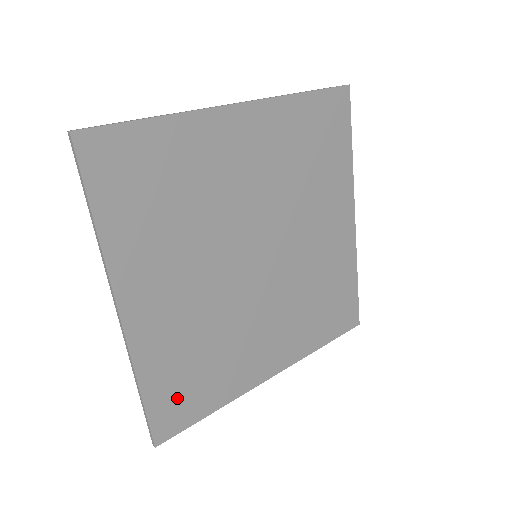
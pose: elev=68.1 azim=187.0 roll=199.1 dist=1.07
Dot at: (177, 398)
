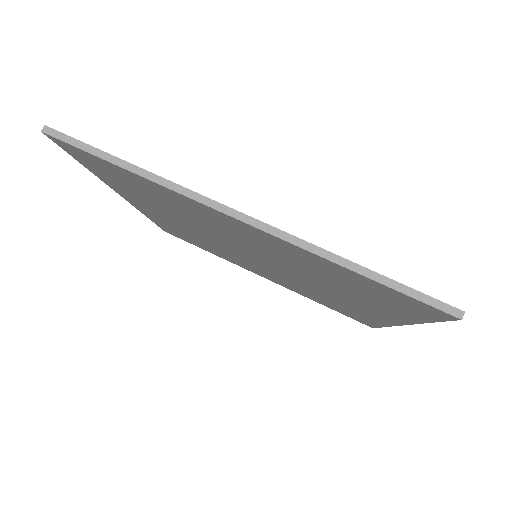
Dot at: occluded
